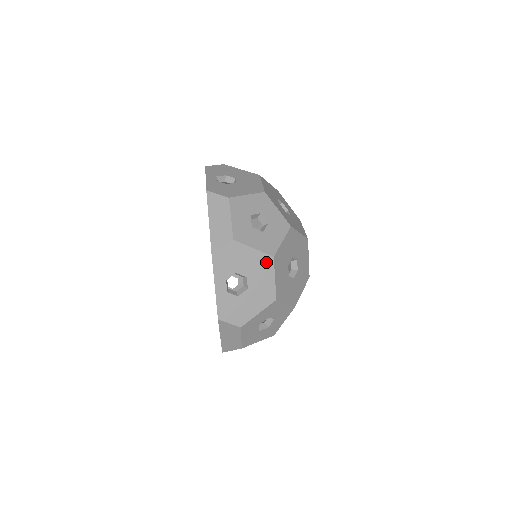
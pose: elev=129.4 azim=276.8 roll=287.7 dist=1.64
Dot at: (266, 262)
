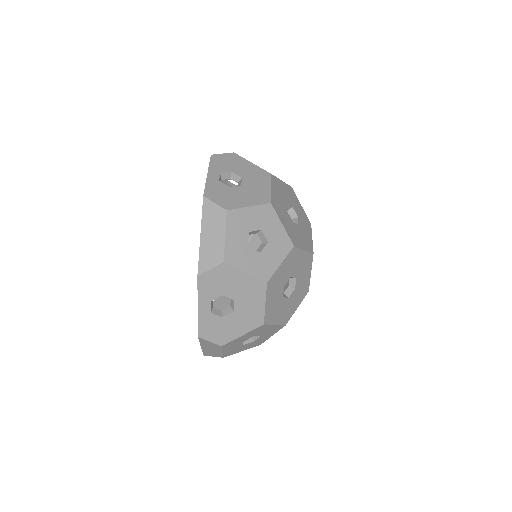
Dot at: occluded
